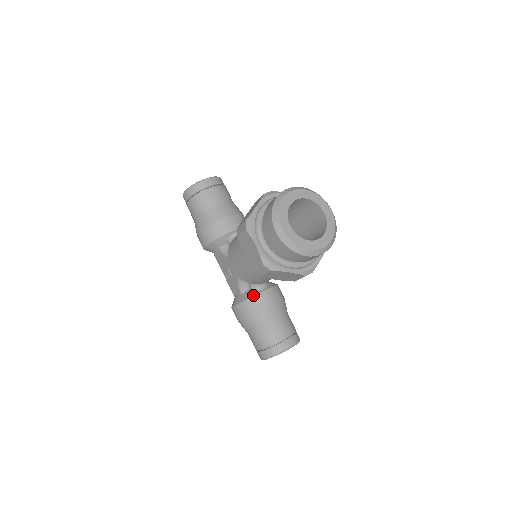
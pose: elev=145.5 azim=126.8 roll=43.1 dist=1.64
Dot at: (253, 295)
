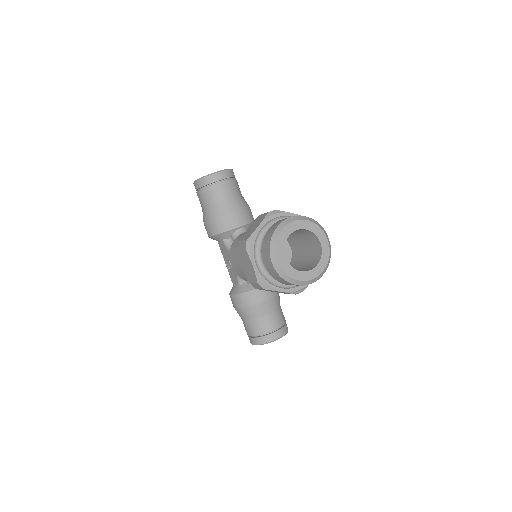
Dot at: (249, 290)
